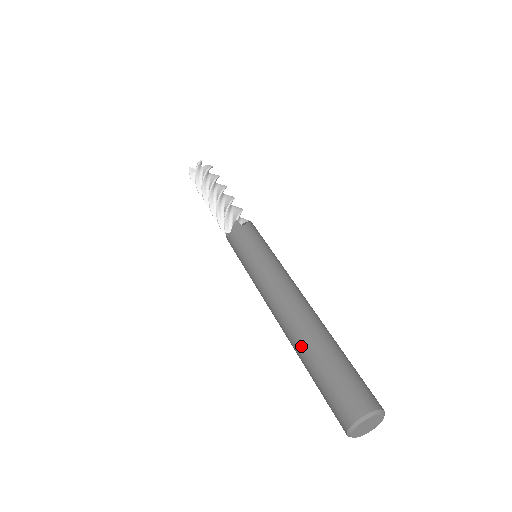
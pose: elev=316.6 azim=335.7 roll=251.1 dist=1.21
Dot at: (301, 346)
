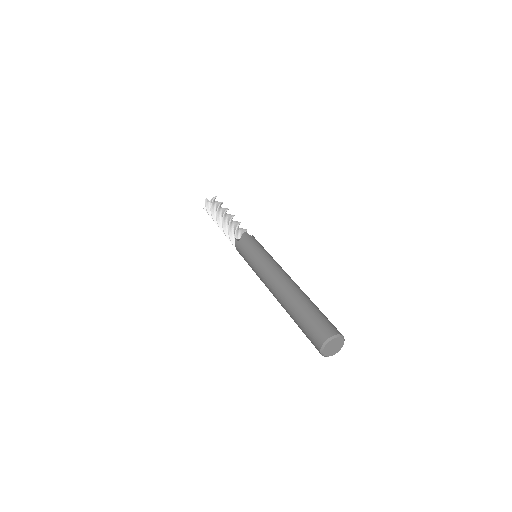
Dot at: (293, 300)
